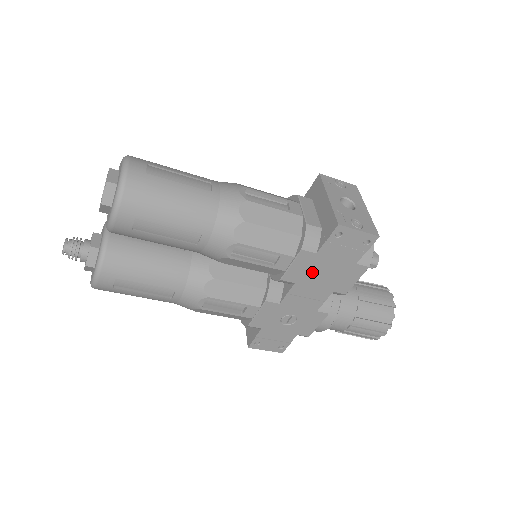
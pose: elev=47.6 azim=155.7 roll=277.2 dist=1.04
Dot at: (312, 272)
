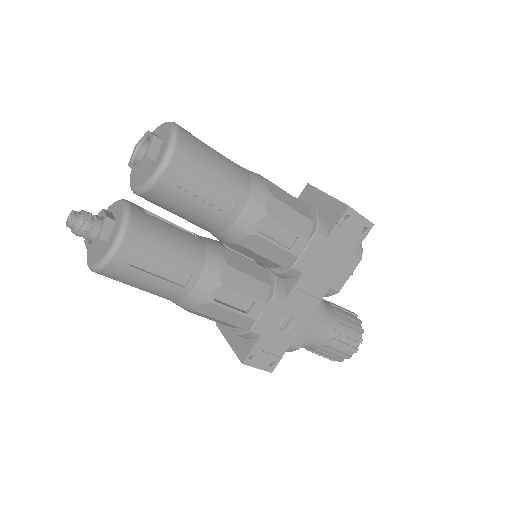
Dot at: (319, 261)
